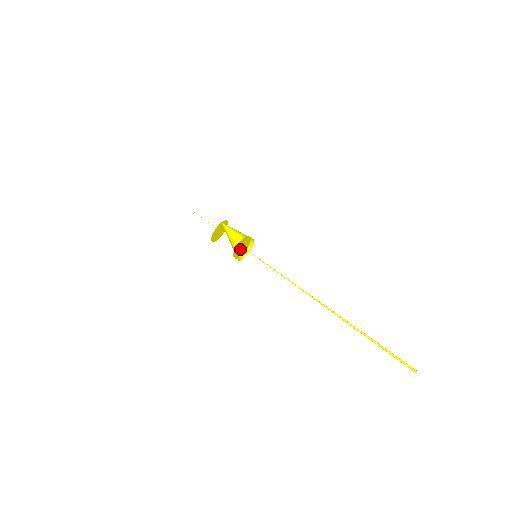
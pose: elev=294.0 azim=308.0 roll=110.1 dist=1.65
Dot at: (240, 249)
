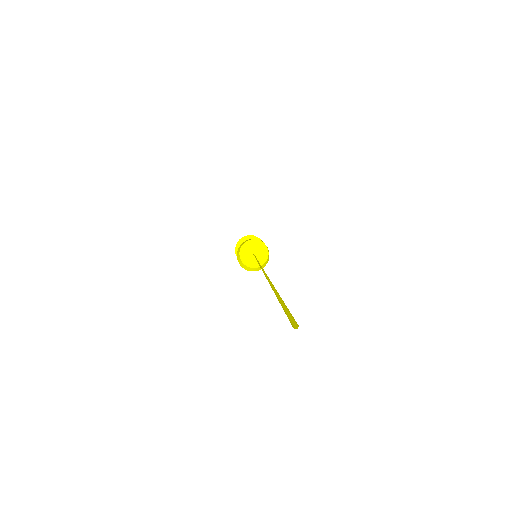
Dot at: (251, 247)
